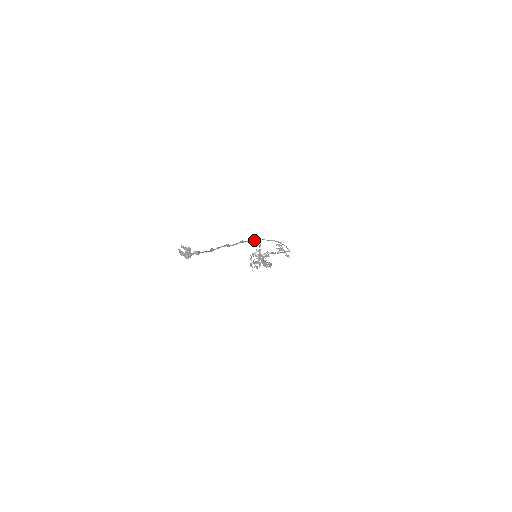
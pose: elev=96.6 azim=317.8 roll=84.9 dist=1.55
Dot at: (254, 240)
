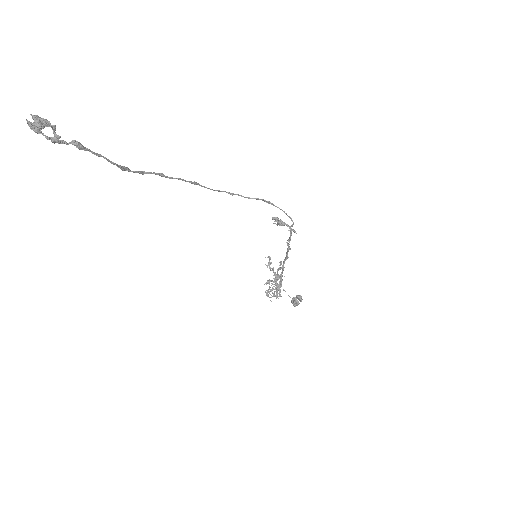
Dot at: (221, 191)
